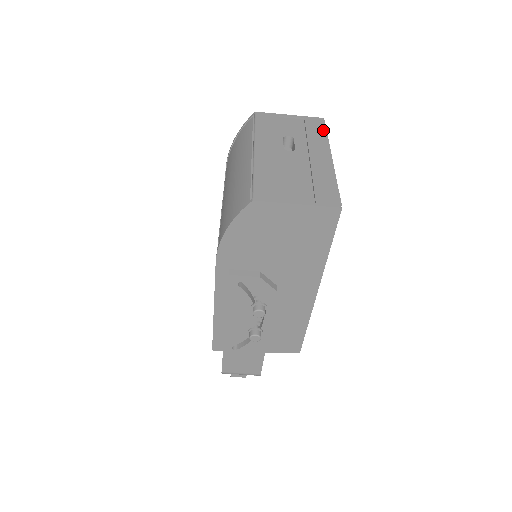
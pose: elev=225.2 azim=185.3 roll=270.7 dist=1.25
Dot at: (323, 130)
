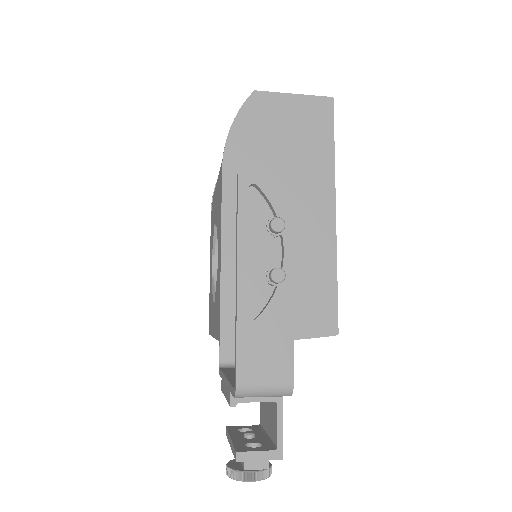
Dot at: occluded
